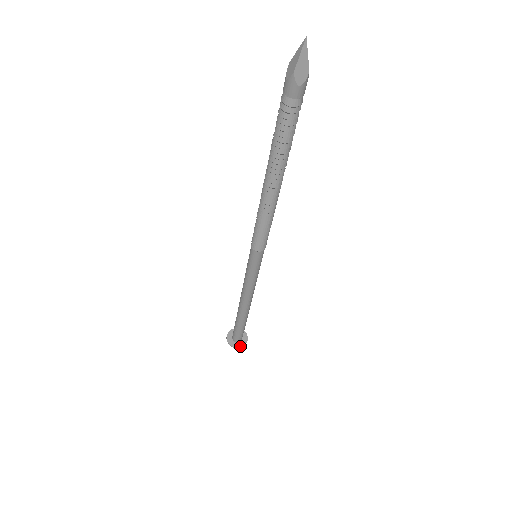
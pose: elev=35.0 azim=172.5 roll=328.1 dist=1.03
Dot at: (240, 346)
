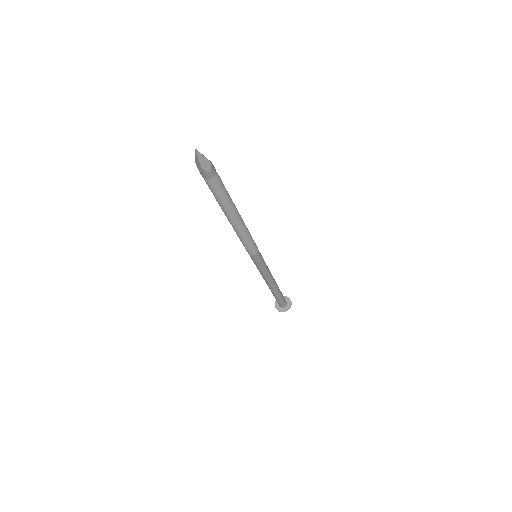
Dot at: (288, 308)
